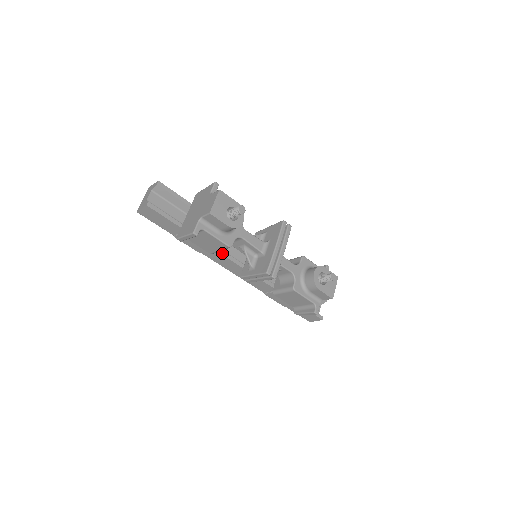
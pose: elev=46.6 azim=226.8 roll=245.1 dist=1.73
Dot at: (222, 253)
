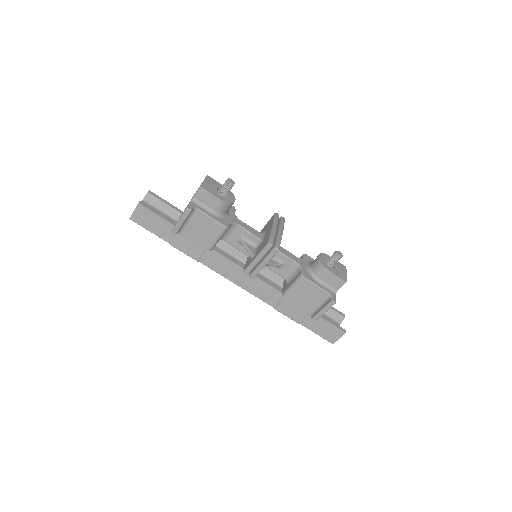
Dot at: (220, 253)
